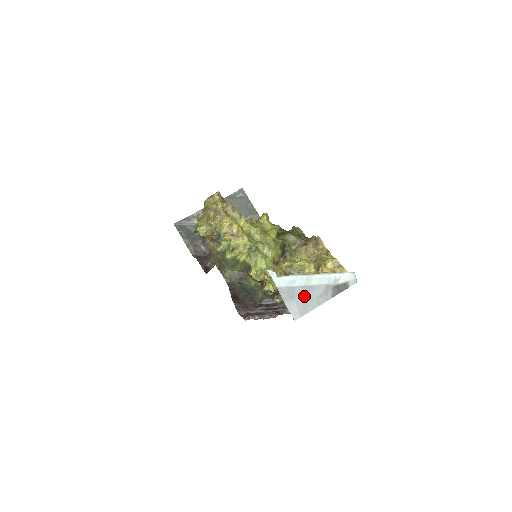
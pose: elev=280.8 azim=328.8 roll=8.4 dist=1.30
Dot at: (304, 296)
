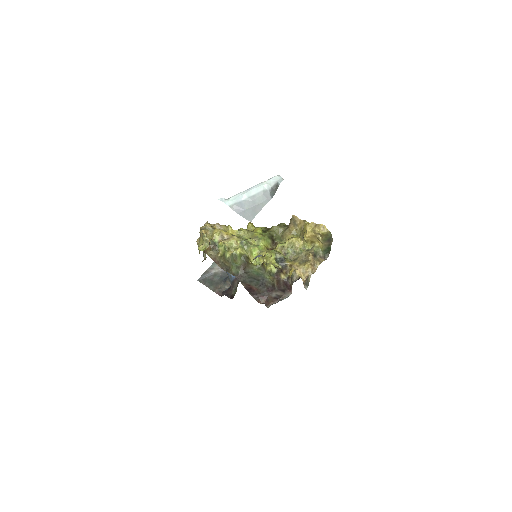
Dot at: (251, 205)
